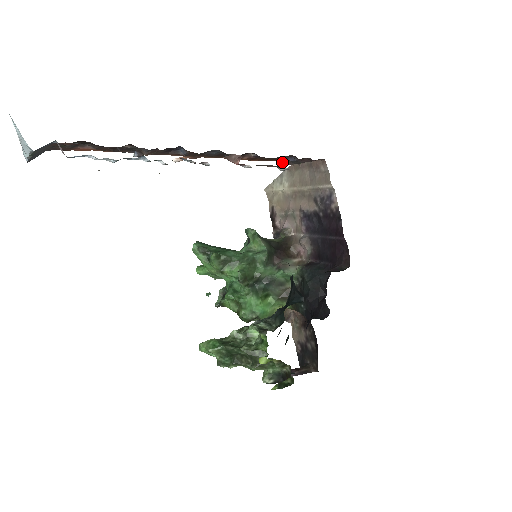
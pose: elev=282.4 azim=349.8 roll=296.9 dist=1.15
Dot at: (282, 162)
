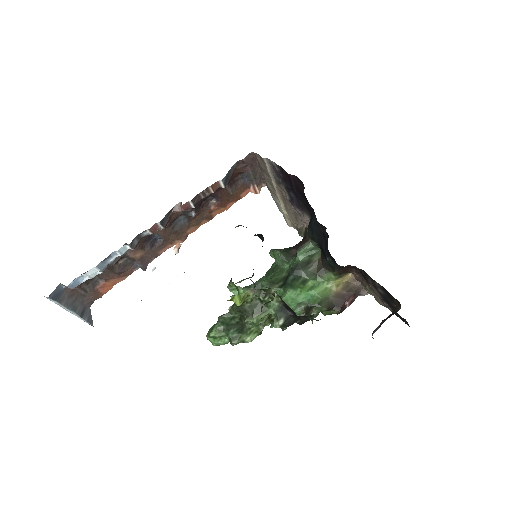
Dot at: (250, 189)
